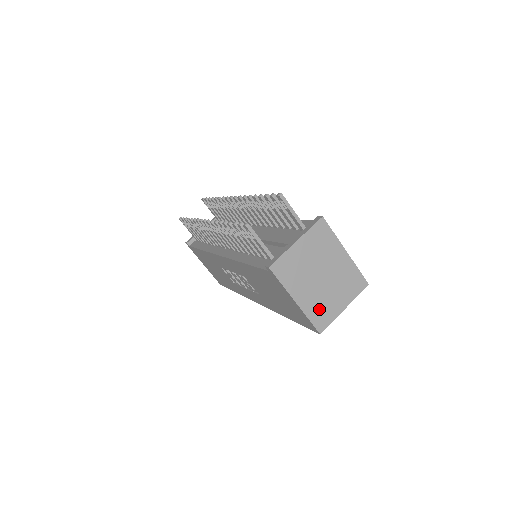
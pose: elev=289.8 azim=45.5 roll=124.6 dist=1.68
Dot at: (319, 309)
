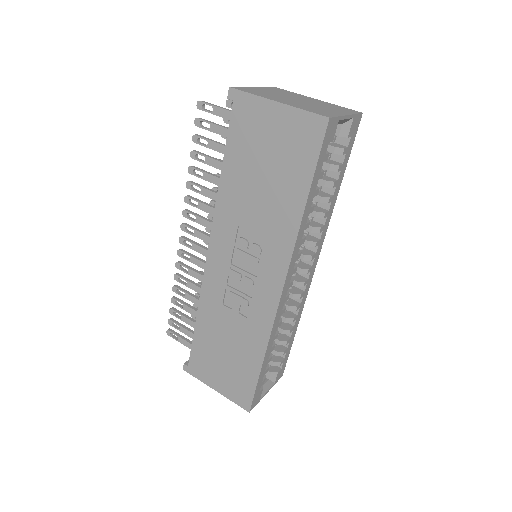
Dot at: (312, 109)
